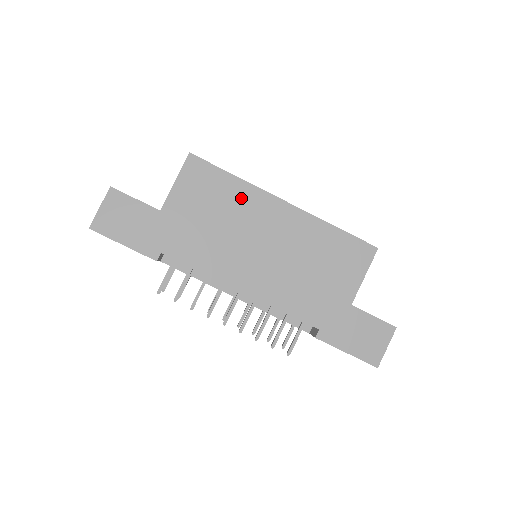
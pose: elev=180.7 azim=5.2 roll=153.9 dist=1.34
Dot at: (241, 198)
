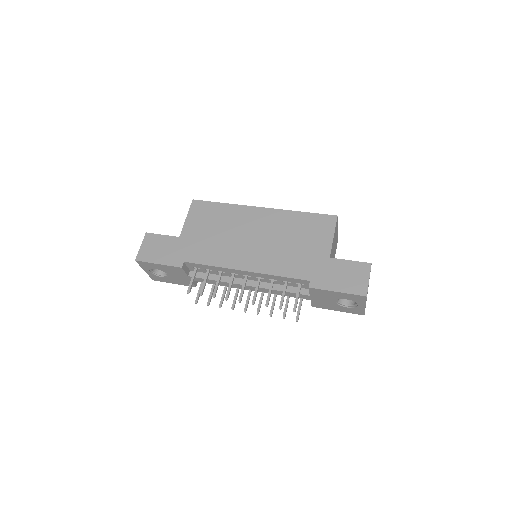
Dot at: (231, 214)
